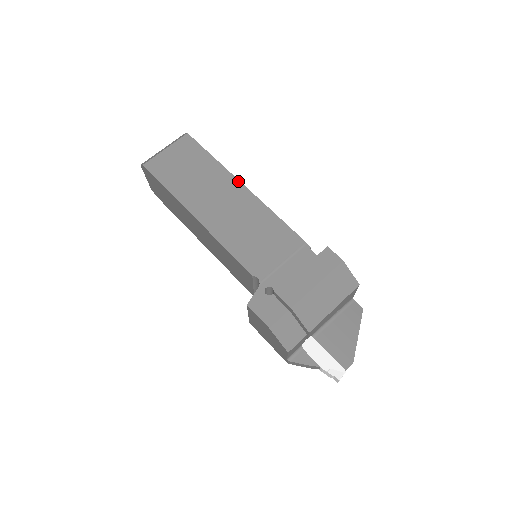
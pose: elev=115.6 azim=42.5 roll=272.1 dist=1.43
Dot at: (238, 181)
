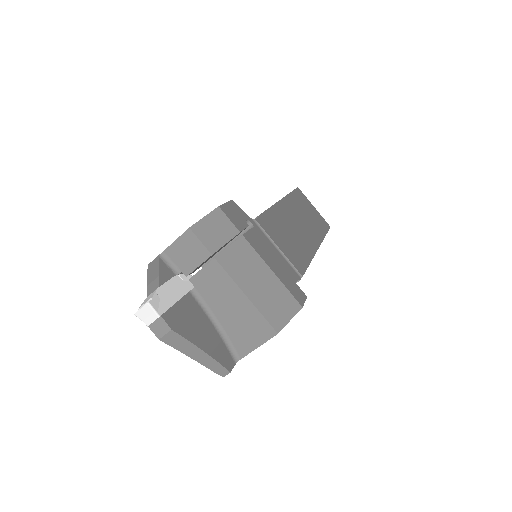
Dot at: (320, 244)
